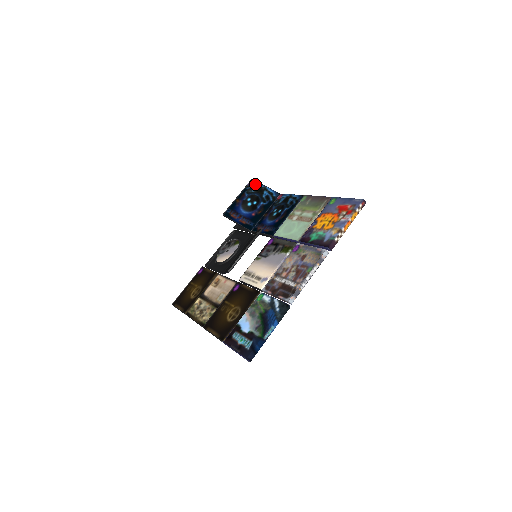
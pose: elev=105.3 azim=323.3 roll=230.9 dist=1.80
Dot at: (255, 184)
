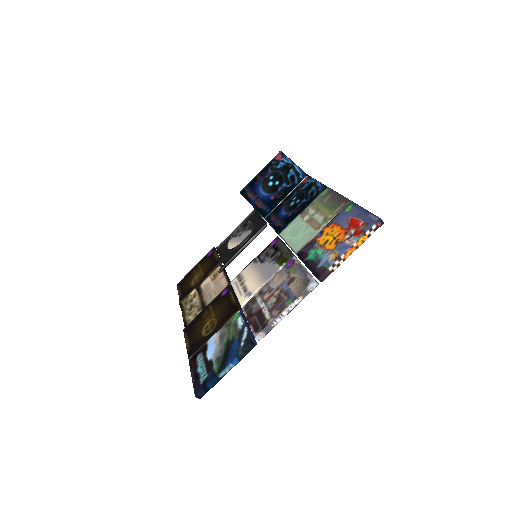
Dot at: (282, 158)
